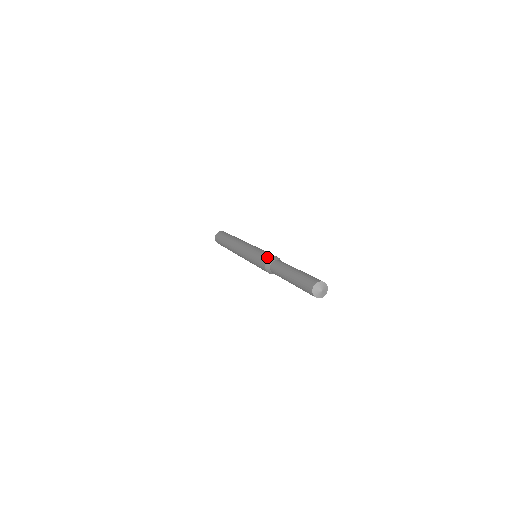
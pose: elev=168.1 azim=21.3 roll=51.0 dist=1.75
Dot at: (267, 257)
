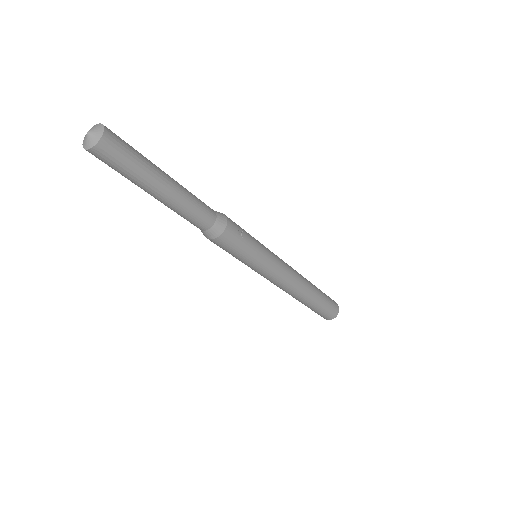
Dot at: occluded
